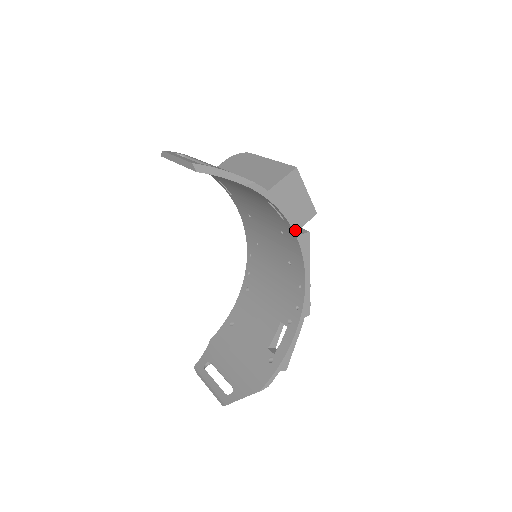
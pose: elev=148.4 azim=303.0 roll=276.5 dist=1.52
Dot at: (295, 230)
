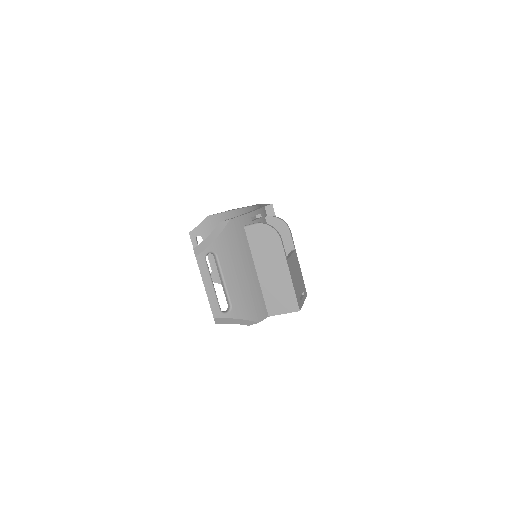
Dot at: occluded
